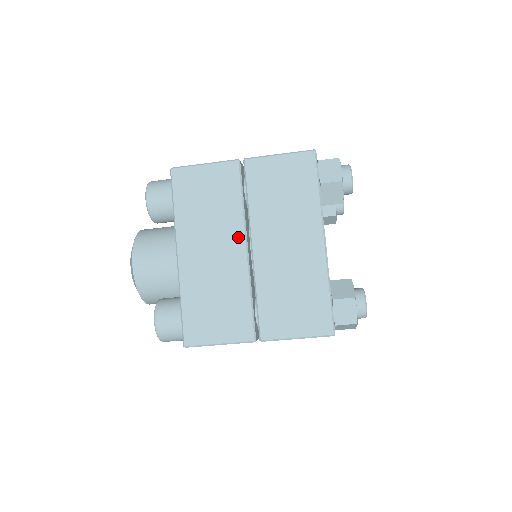
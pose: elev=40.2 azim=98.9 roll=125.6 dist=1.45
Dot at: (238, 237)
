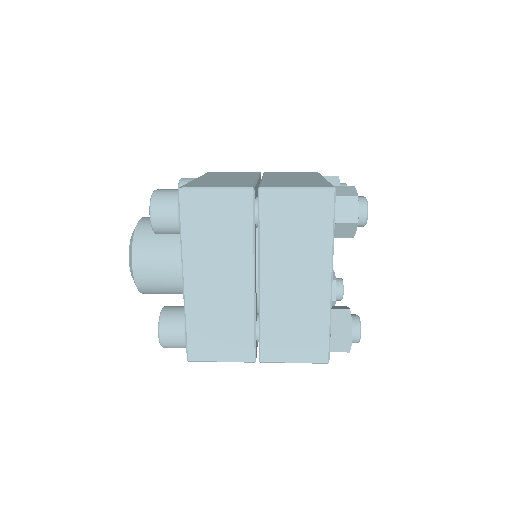
Dot at: (246, 268)
